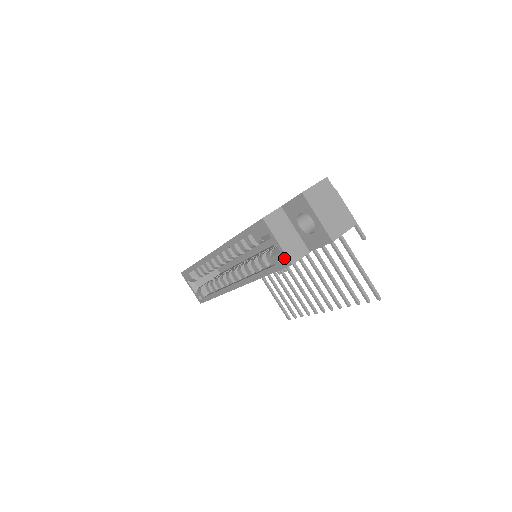
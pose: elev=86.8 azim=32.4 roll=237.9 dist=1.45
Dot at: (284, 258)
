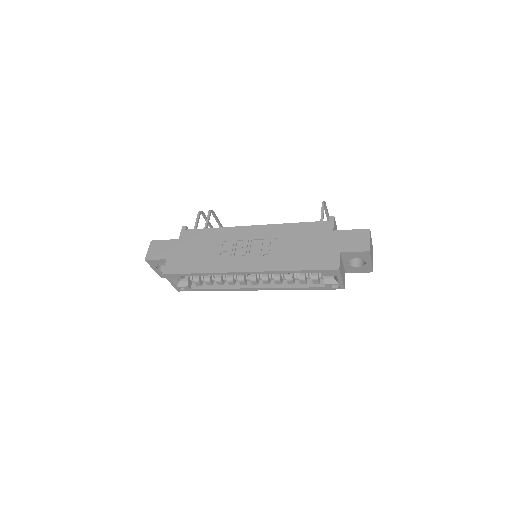
Dot at: (340, 286)
